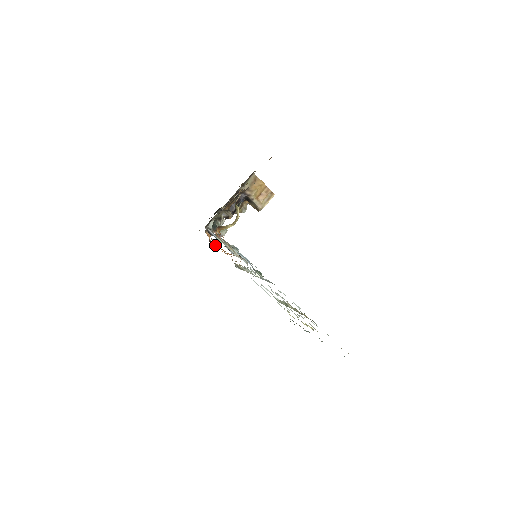
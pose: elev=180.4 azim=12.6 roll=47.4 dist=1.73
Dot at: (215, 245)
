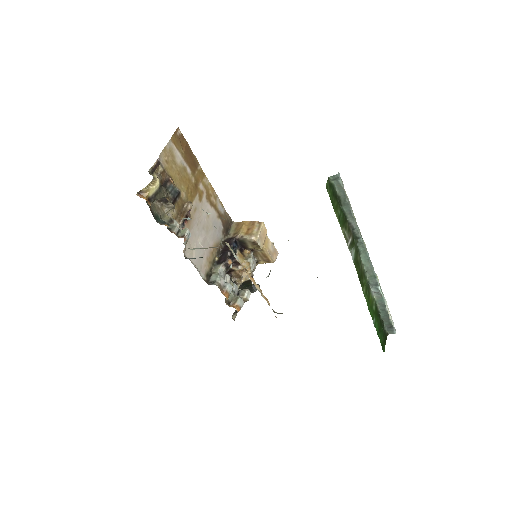
Dot at: occluded
